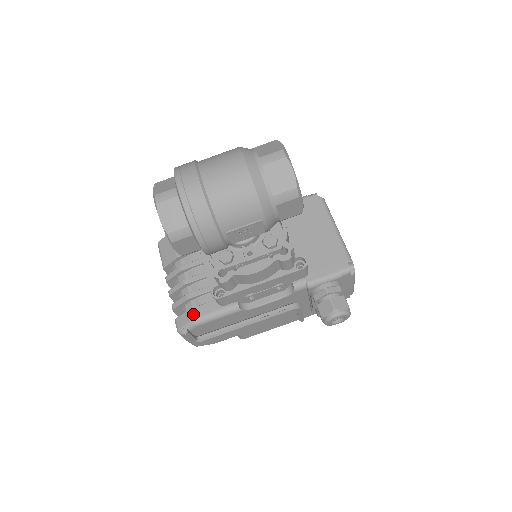
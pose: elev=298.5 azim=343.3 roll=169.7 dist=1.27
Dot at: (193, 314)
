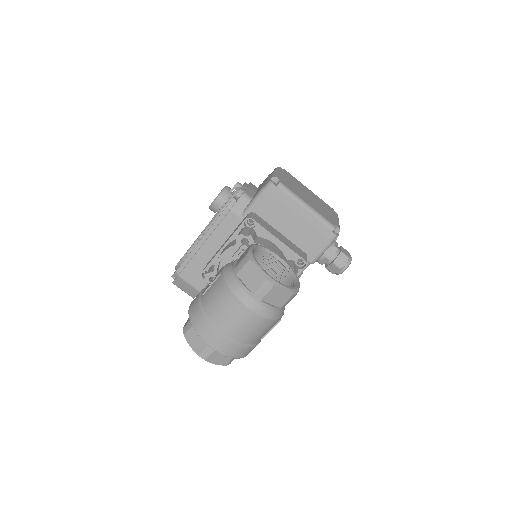
Dot at: occluded
